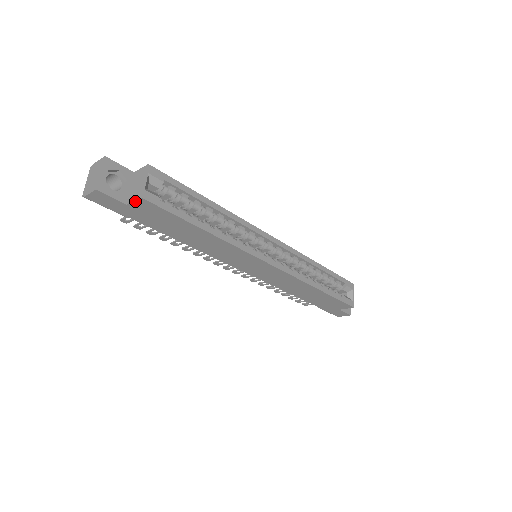
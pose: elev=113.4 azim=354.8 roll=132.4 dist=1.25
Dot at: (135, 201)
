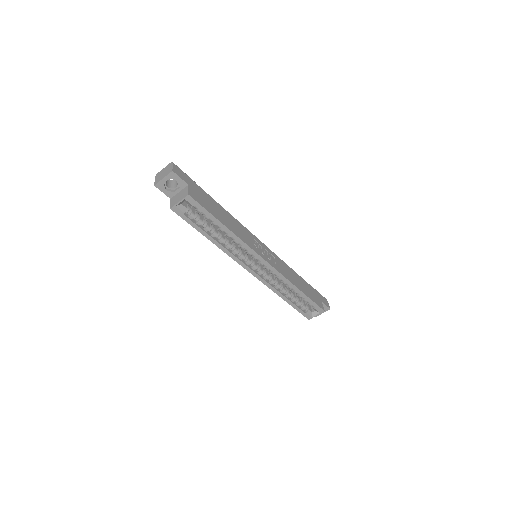
Dot at: (171, 204)
